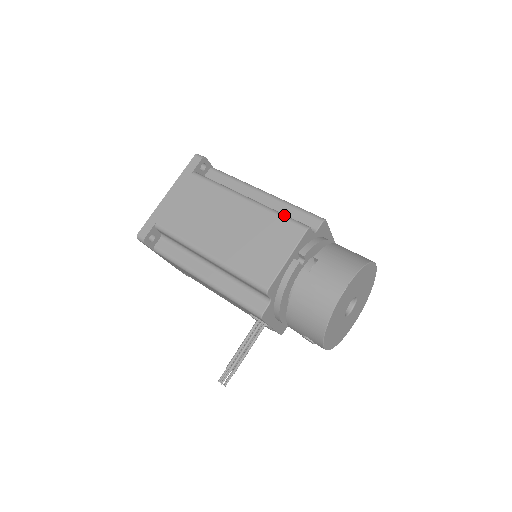
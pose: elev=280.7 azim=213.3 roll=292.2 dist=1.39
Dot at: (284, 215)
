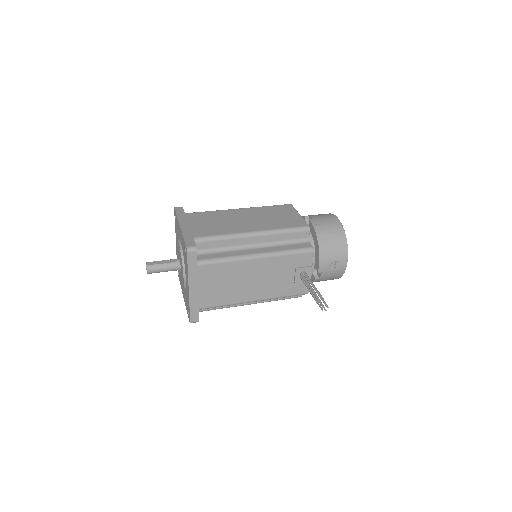
Dot at: (271, 206)
